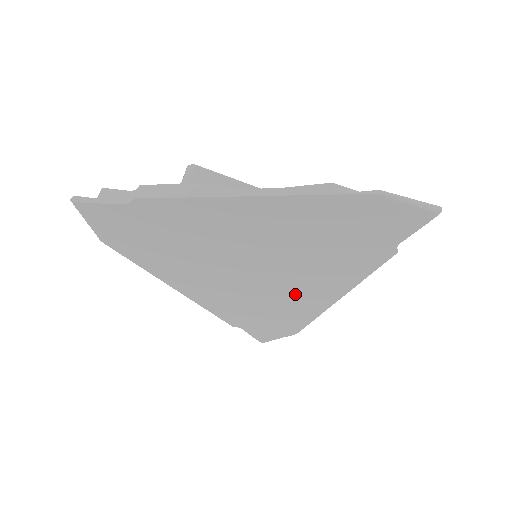
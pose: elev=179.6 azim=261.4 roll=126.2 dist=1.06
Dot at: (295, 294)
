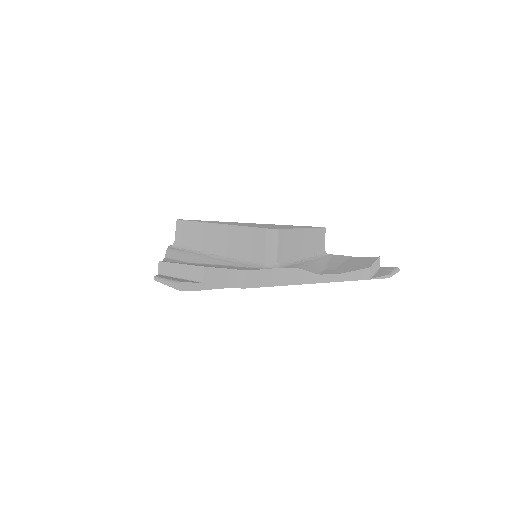
Dot at: occluded
